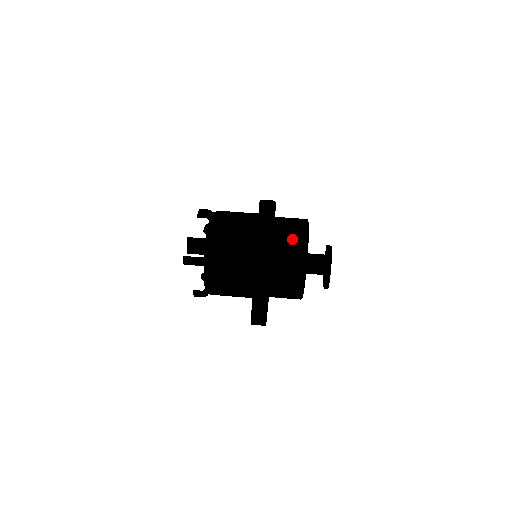
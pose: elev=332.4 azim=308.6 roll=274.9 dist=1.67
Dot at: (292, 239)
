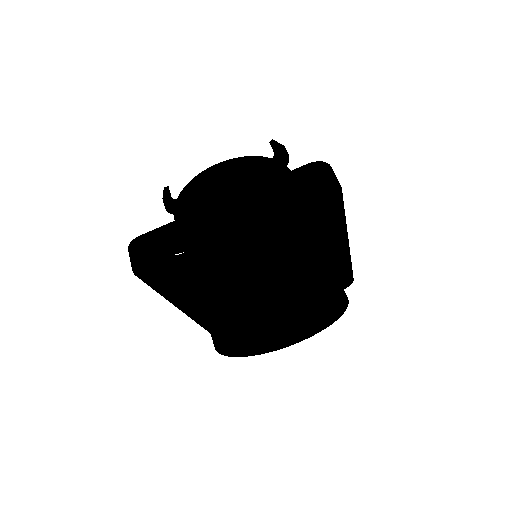
Dot at: (299, 268)
